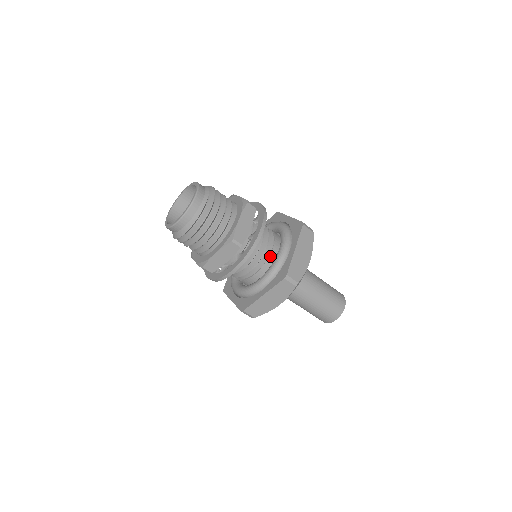
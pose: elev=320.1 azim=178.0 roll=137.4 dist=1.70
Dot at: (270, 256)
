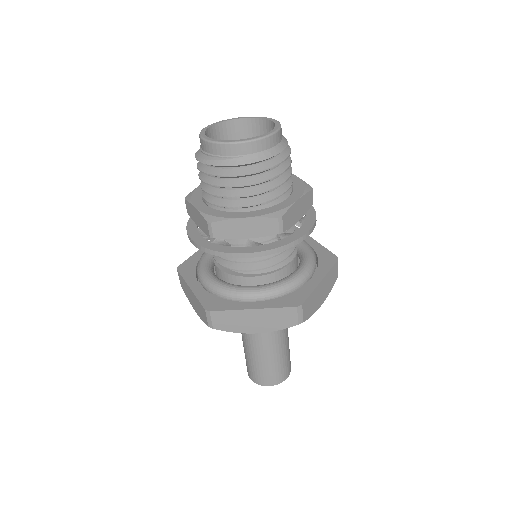
Dot at: occluded
